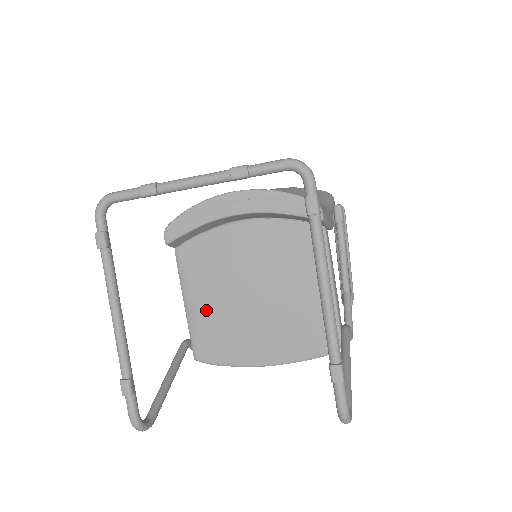
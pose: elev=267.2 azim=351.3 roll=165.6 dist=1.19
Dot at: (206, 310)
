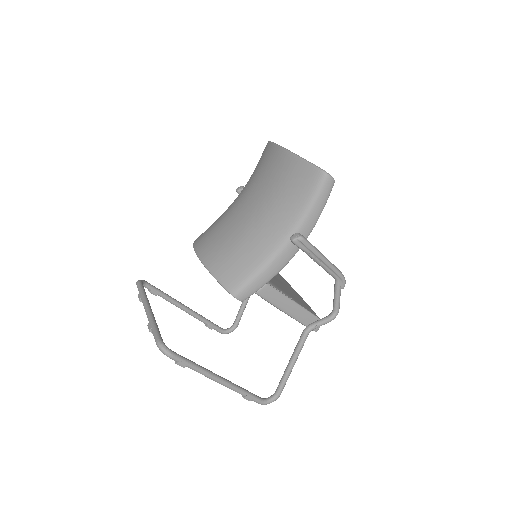
Dot at: occluded
